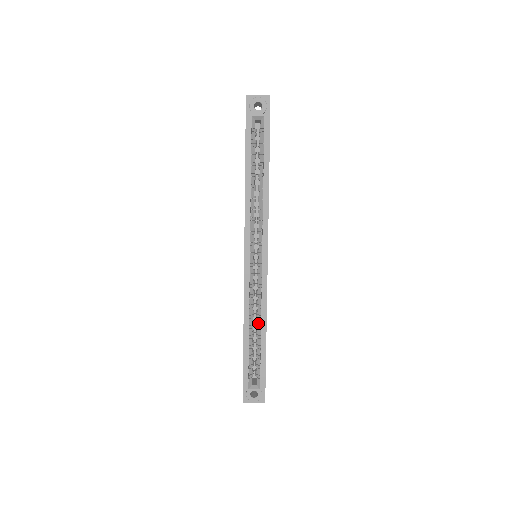
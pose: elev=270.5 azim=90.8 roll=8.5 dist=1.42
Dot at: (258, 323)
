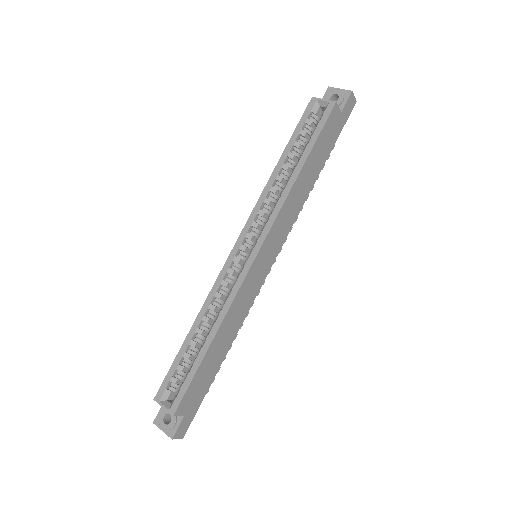
Dot at: (212, 327)
